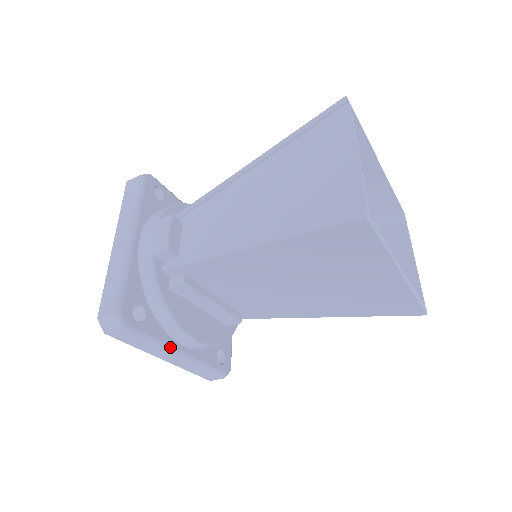
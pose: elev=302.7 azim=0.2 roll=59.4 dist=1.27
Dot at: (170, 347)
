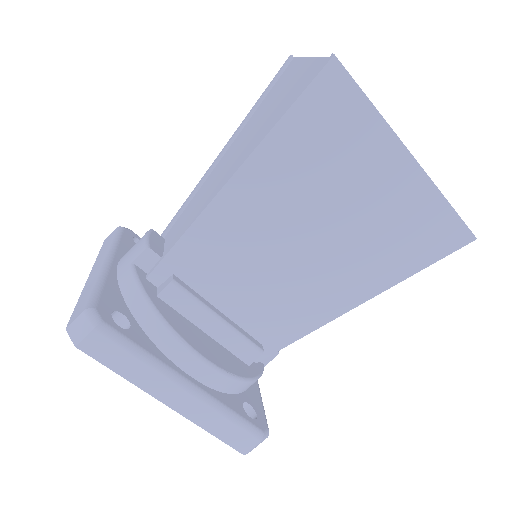
Dot at: (170, 370)
